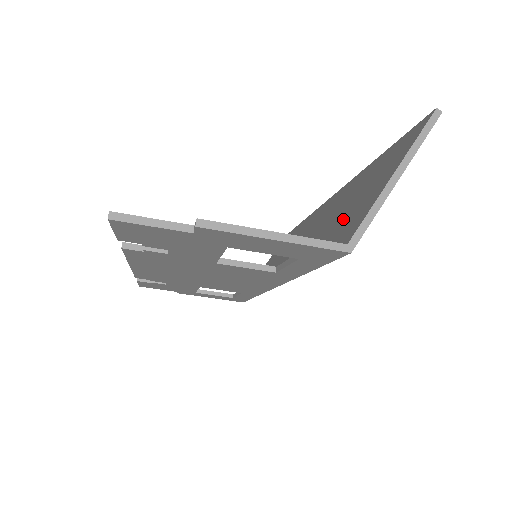
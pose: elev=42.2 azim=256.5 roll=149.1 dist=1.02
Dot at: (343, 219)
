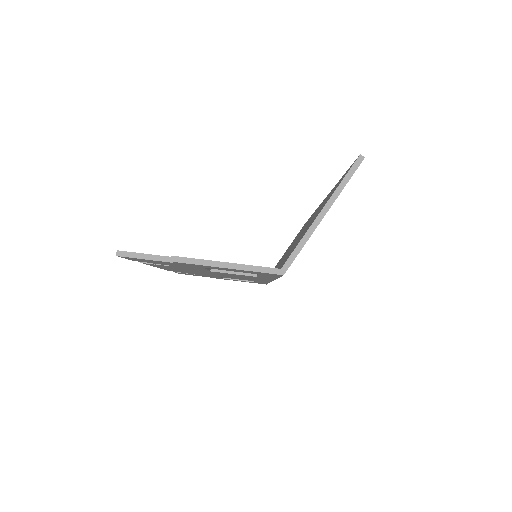
Dot at: (299, 239)
